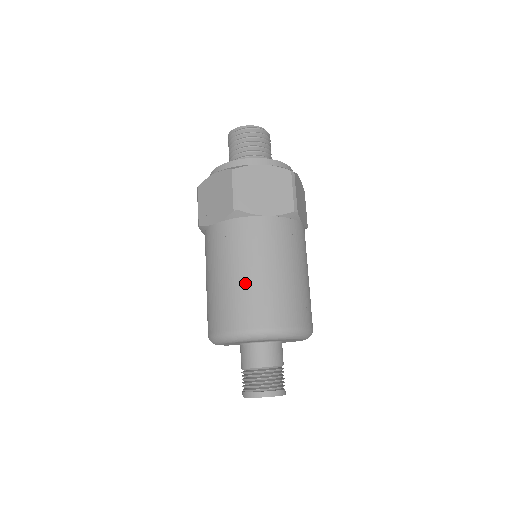
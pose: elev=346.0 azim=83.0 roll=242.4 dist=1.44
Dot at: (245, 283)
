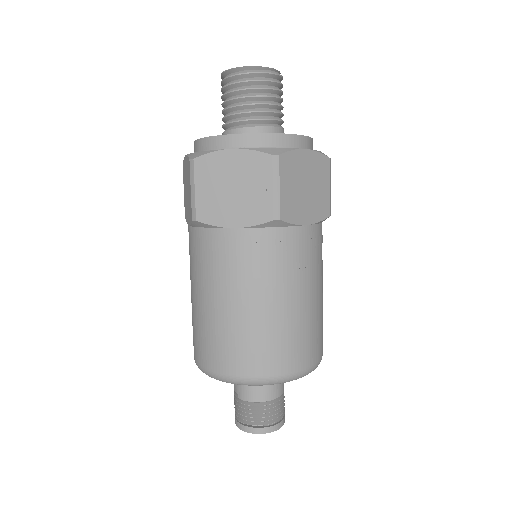
Dot at: (280, 318)
